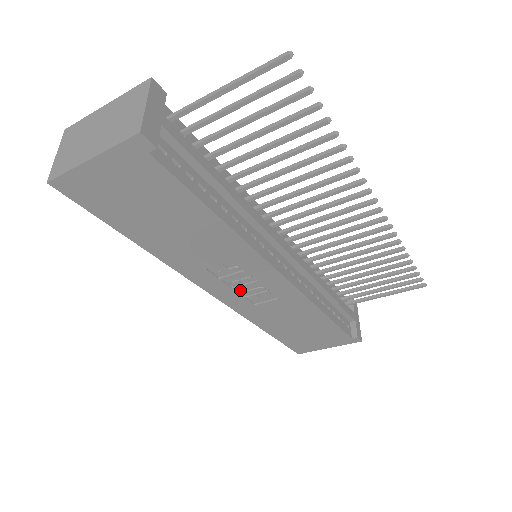
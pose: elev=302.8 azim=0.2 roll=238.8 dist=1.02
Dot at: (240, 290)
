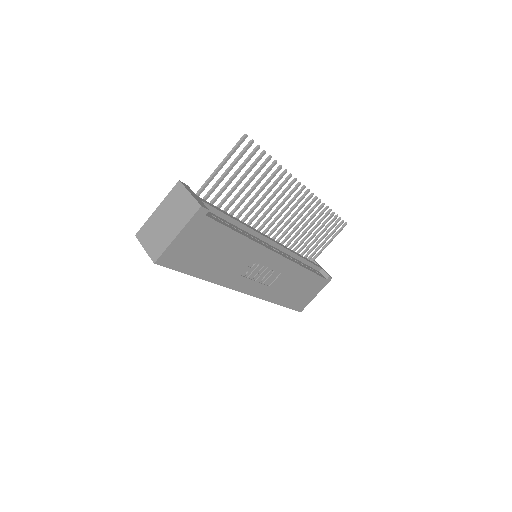
Dot at: (259, 280)
